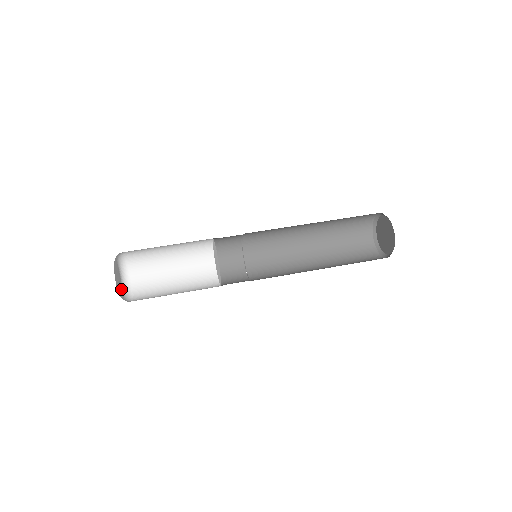
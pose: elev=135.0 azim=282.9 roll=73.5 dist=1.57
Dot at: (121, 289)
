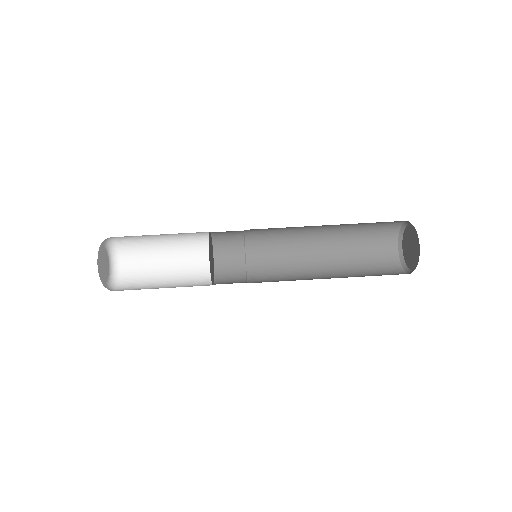
Dot at: (109, 267)
